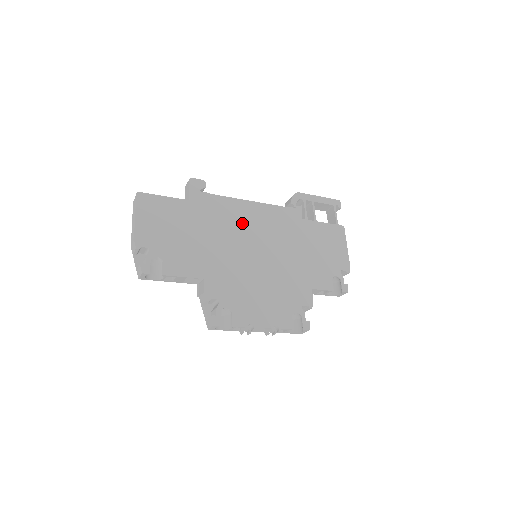
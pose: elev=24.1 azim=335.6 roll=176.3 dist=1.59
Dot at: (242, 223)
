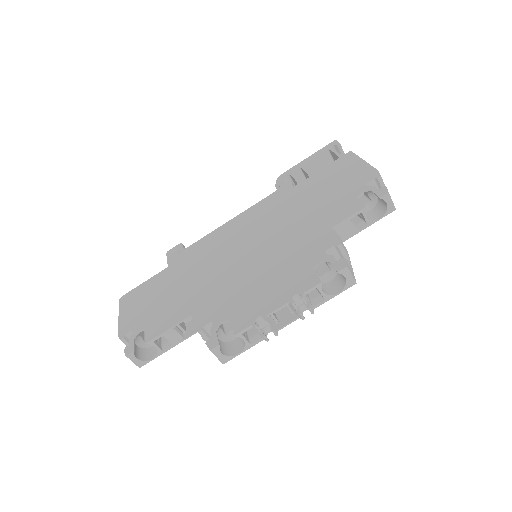
Dot at: (225, 242)
